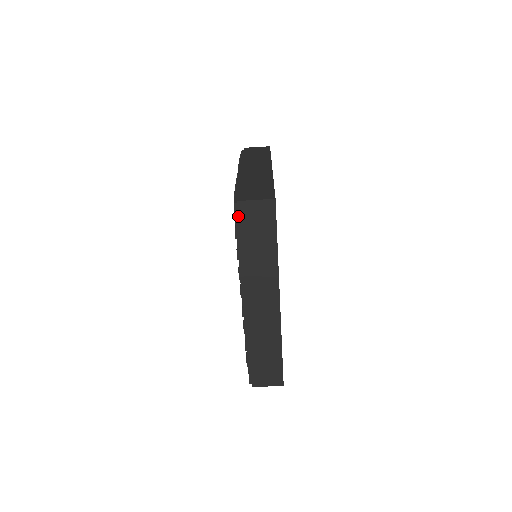
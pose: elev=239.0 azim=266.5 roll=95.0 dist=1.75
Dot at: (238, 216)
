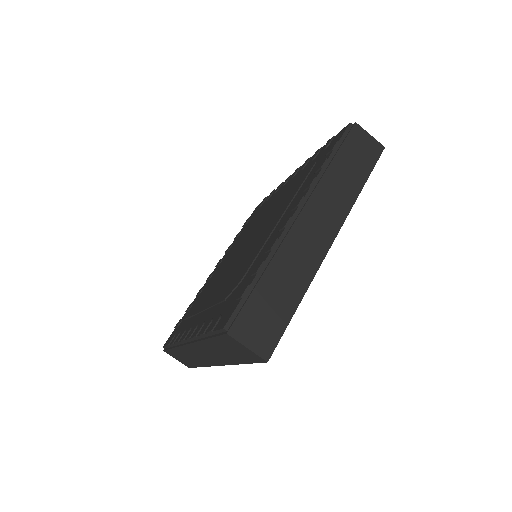
Dot at: (220, 335)
